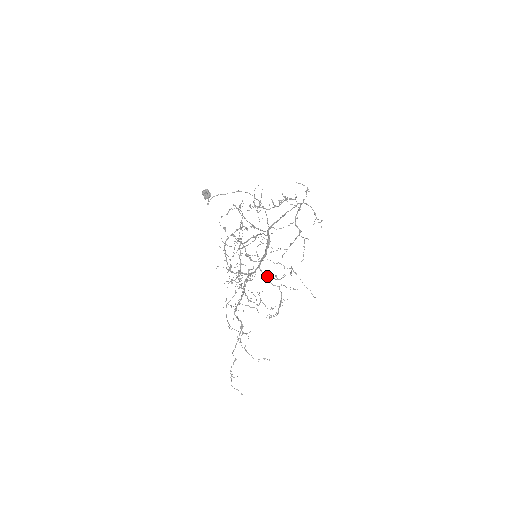
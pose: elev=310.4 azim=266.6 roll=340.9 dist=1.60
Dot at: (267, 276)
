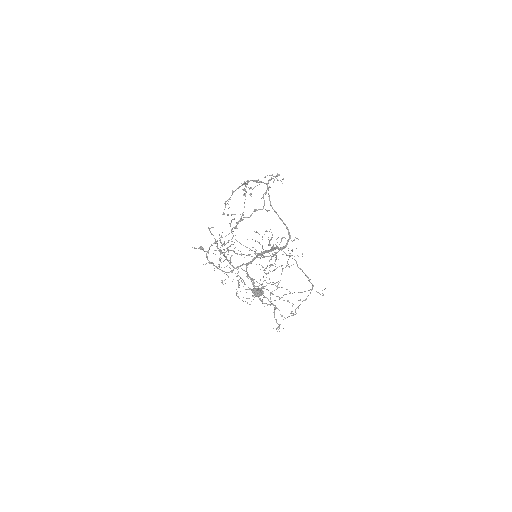
Dot at: (262, 255)
